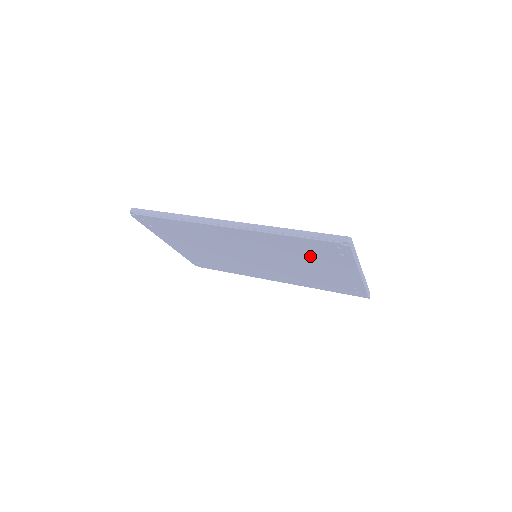
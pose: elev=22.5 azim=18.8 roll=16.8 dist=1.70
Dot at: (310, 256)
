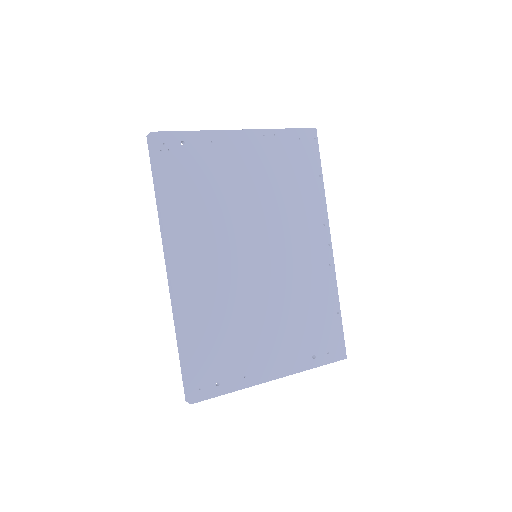
Dot at: occluded
